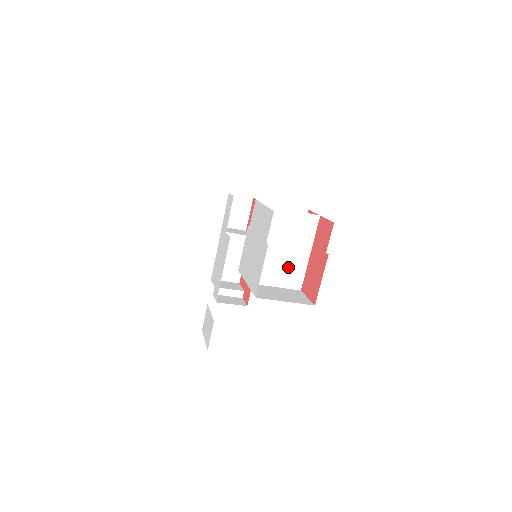
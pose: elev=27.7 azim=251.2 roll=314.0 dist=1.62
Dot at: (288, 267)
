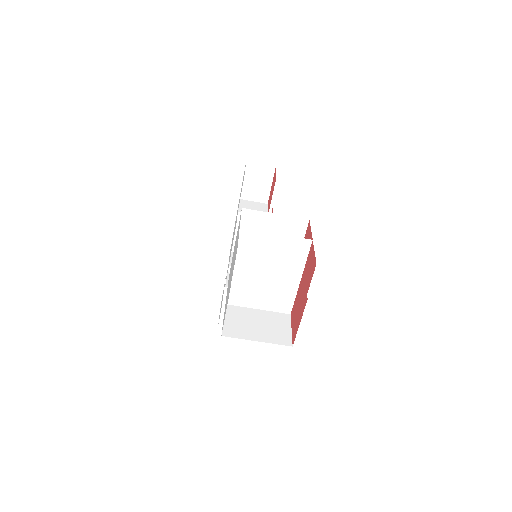
Dot at: (274, 291)
